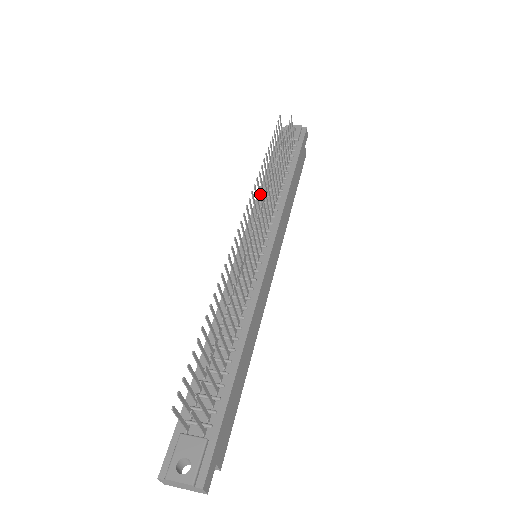
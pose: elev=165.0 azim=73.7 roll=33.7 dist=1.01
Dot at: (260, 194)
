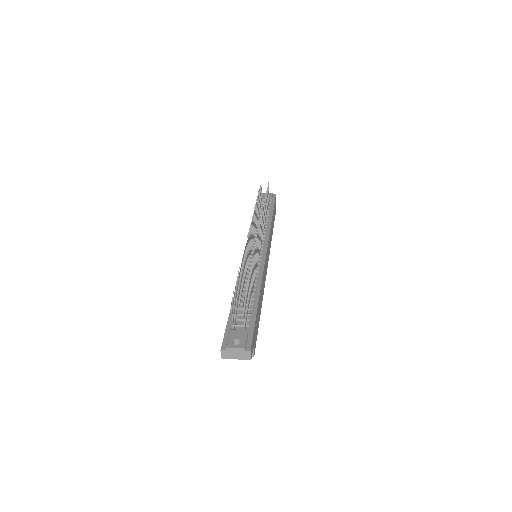
Dot at: occluded
